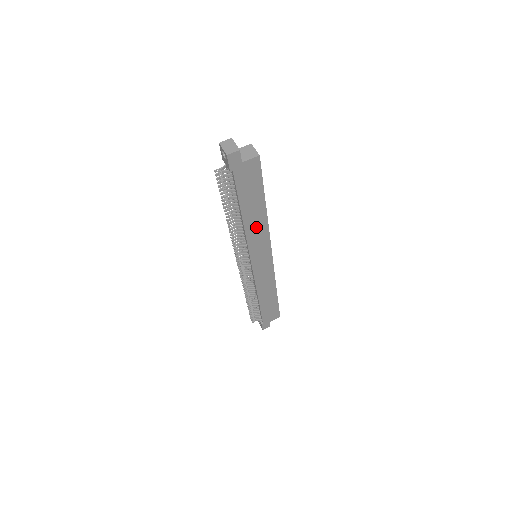
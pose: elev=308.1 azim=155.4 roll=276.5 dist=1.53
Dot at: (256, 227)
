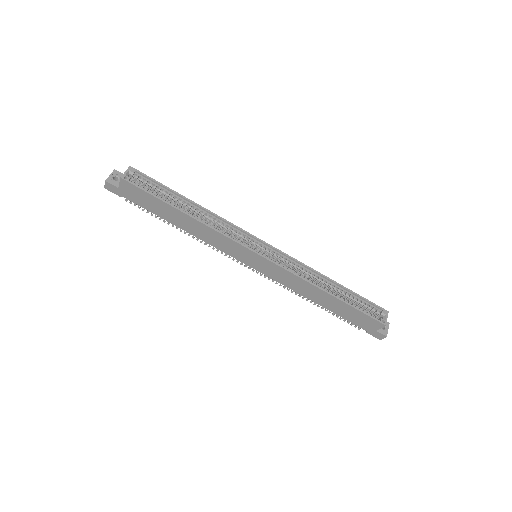
Dot at: (202, 232)
